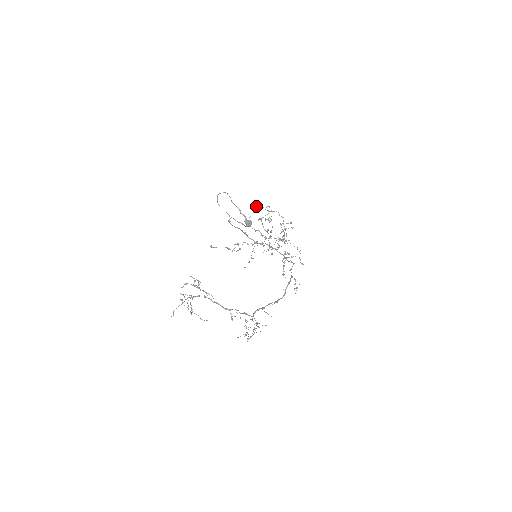
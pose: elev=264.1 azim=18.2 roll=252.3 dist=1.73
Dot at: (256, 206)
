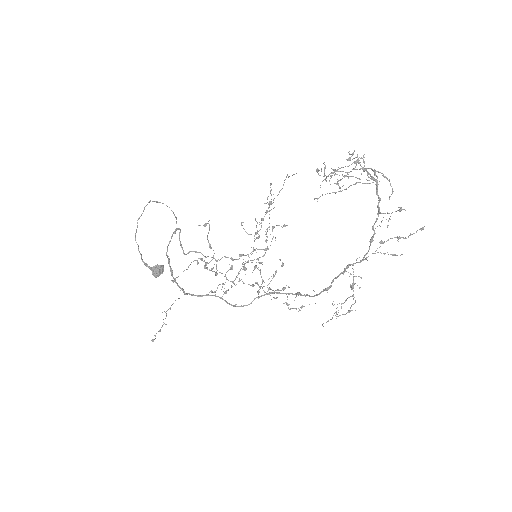
Dot at: (271, 183)
